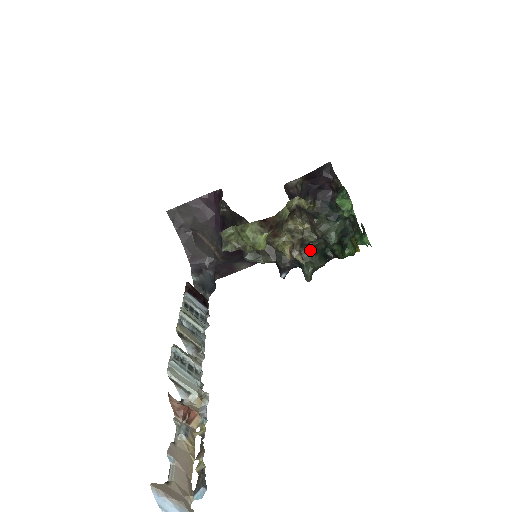
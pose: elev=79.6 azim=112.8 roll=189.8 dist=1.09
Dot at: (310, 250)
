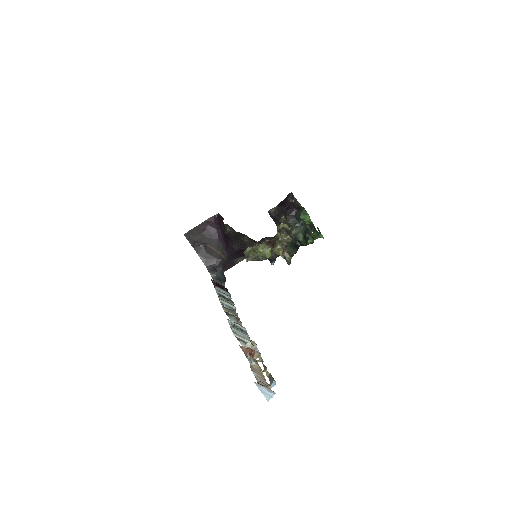
Dot at: (287, 245)
